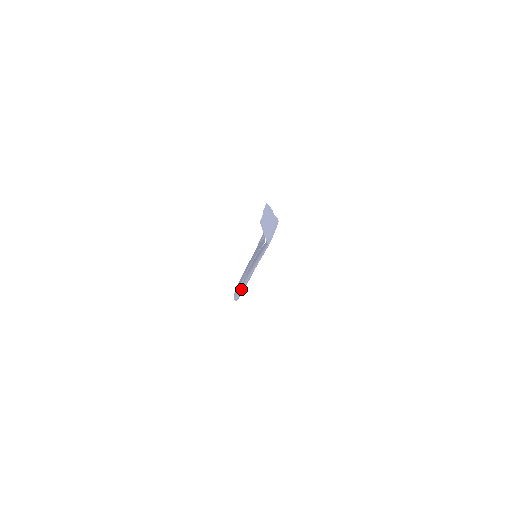
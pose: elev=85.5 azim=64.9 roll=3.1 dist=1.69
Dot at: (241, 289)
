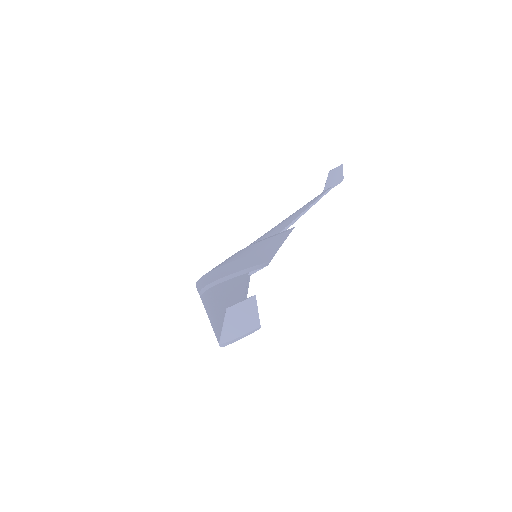
Dot at: (199, 294)
